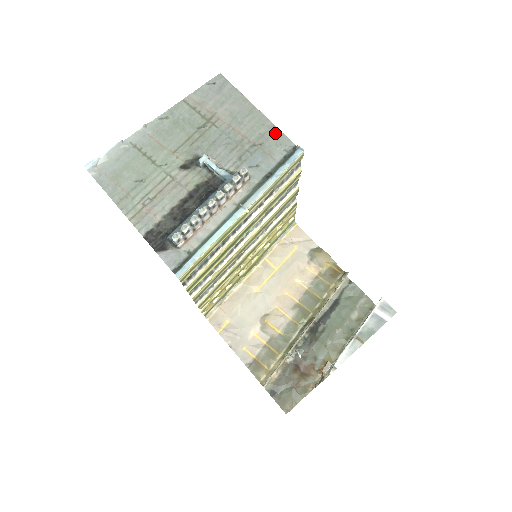
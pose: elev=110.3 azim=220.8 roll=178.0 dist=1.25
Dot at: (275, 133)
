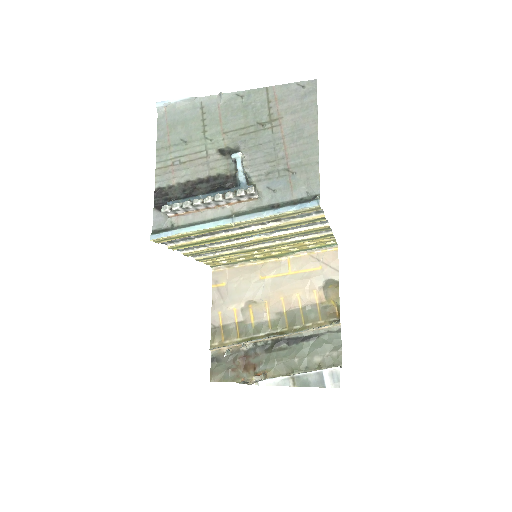
Dot at: (313, 171)
